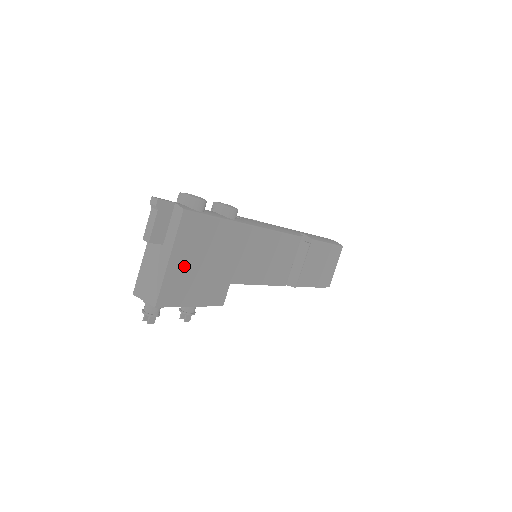
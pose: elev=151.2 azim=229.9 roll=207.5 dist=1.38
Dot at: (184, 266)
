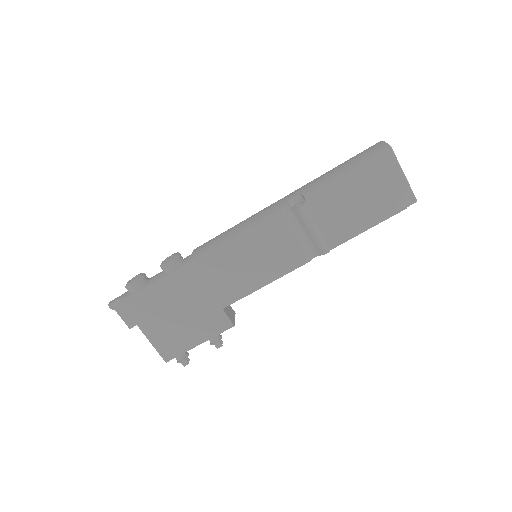
Dot at: (161, 329)
